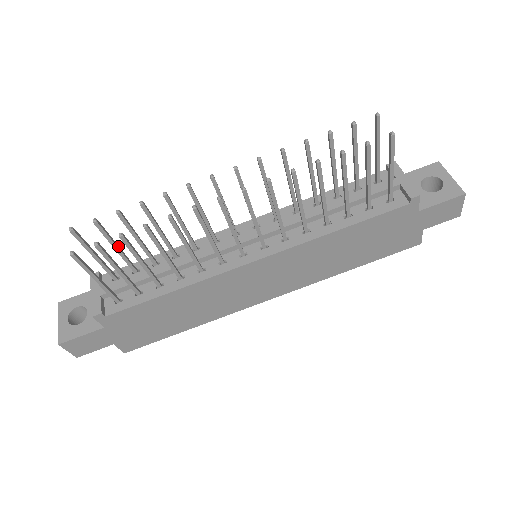
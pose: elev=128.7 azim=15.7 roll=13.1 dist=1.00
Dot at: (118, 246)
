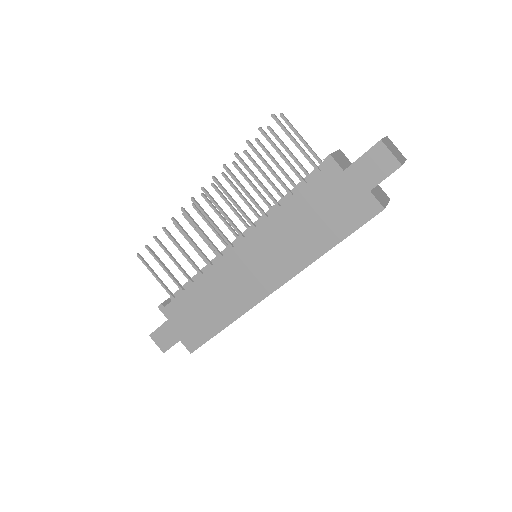
Dot at: occluded
